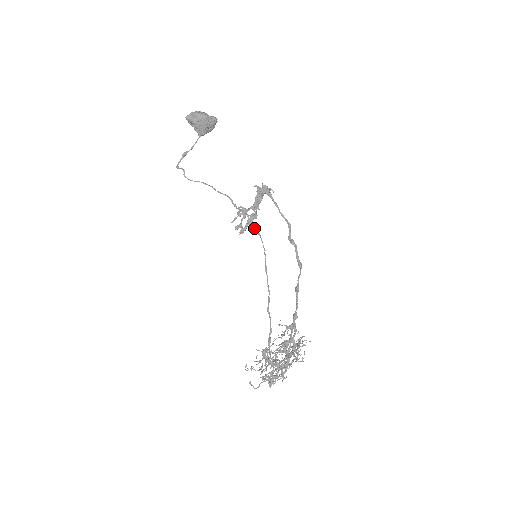
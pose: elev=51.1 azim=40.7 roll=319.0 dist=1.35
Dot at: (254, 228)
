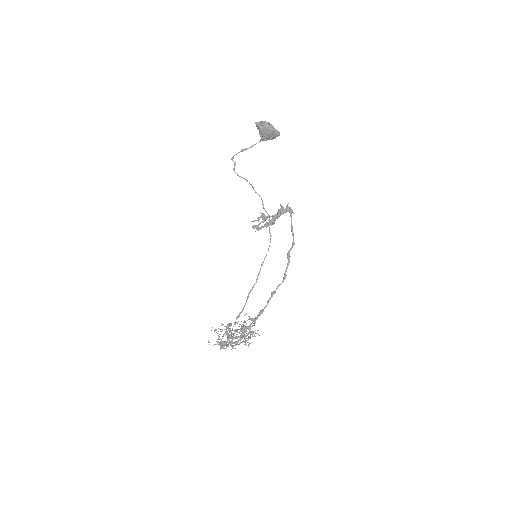
Dot at: (269, 229)
